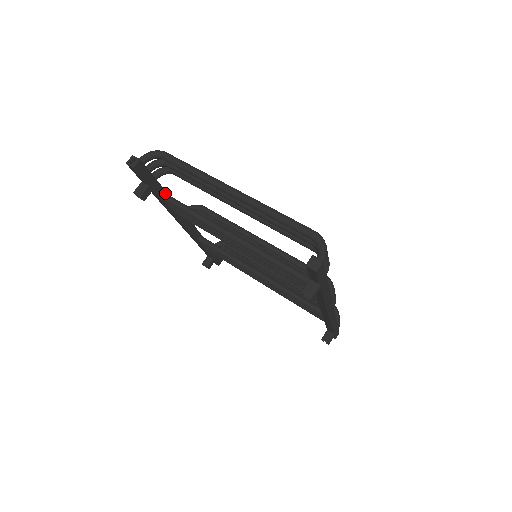
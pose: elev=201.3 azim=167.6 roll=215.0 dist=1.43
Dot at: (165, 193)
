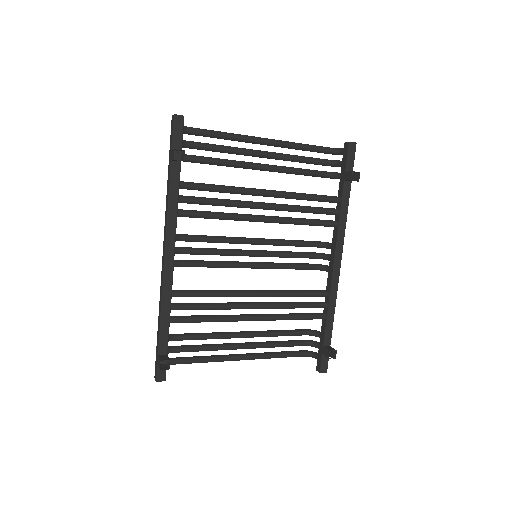
Dot at: occluded
